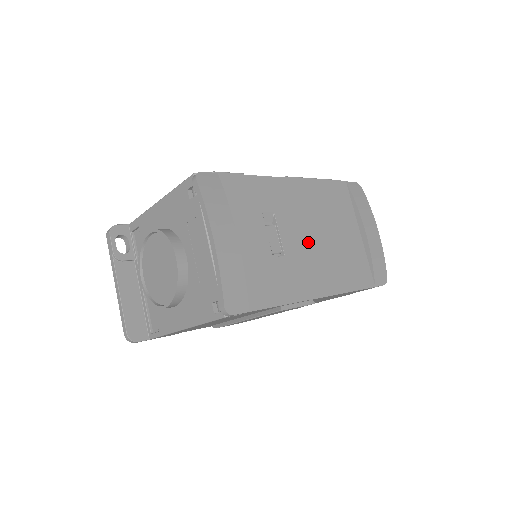
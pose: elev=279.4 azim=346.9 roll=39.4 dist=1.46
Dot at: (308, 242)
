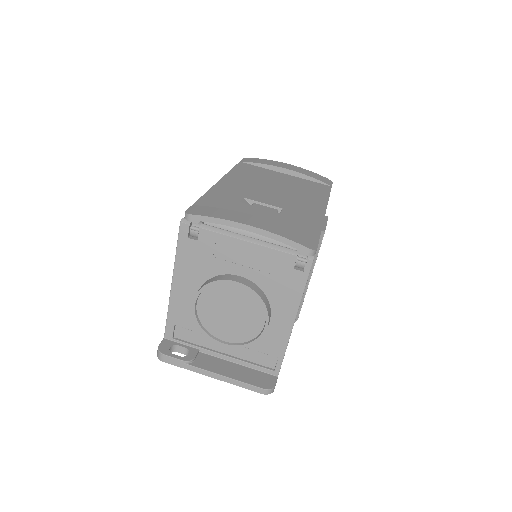
Dot at: (278, 195)
